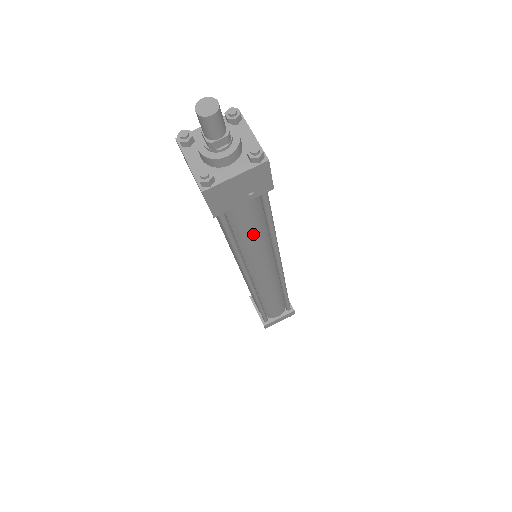
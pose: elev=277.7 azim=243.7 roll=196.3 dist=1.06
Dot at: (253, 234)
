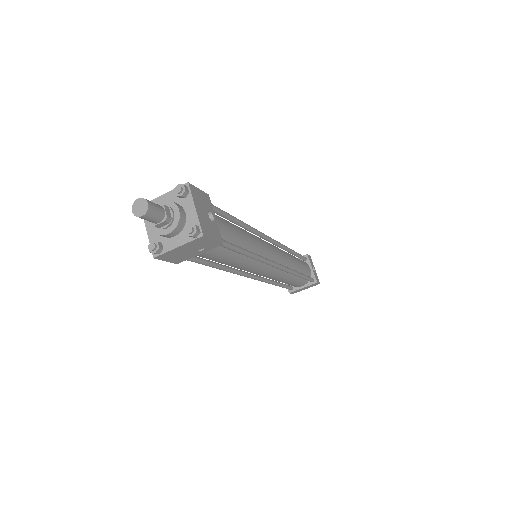
Dot at: (228, 260)
